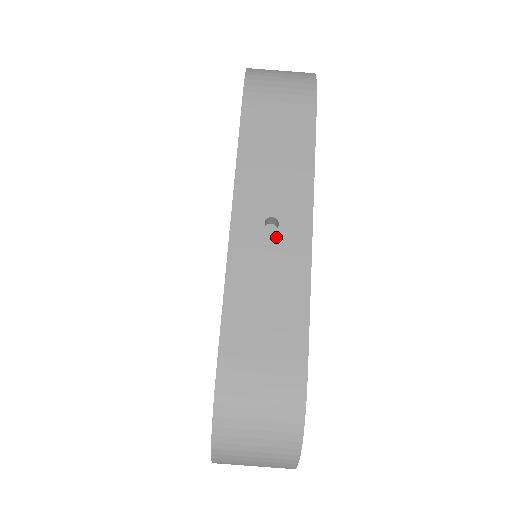
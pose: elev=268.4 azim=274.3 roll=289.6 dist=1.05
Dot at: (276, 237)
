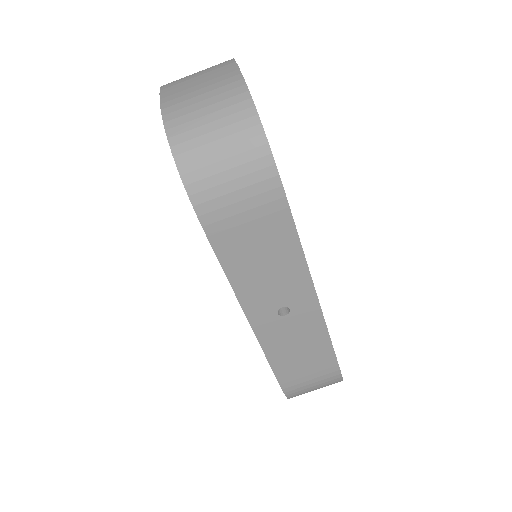
Dot at: (291, 318)
